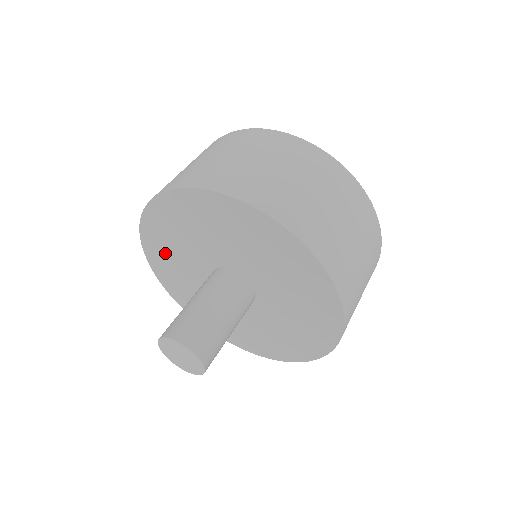
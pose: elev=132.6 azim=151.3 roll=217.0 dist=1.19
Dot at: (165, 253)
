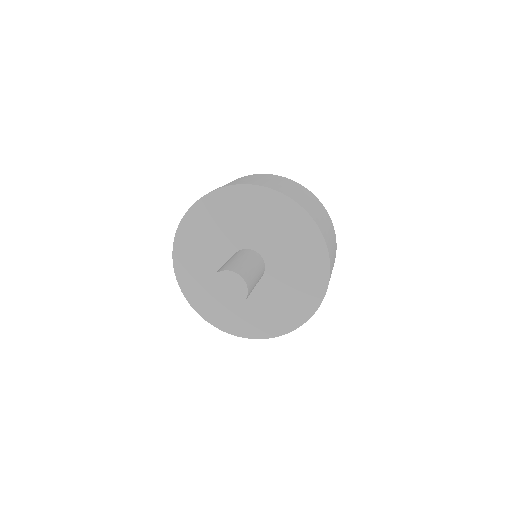
Dot at: (198, 234)
